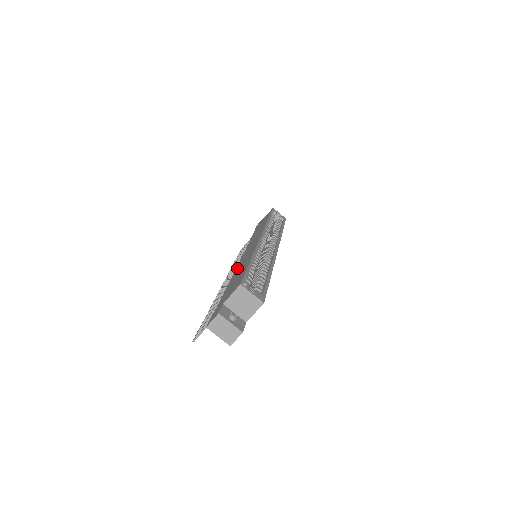
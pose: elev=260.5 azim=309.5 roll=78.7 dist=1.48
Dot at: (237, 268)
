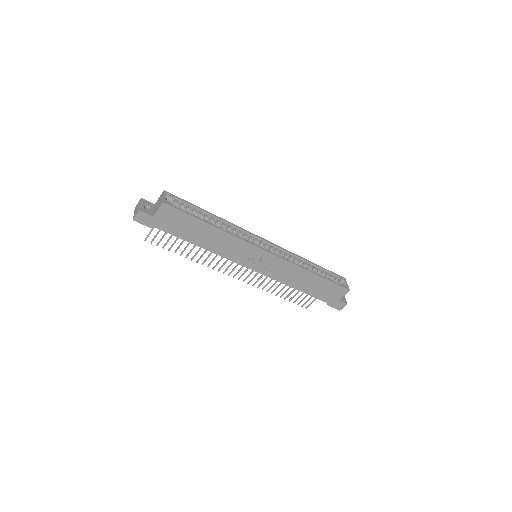
Dot at: occluded
